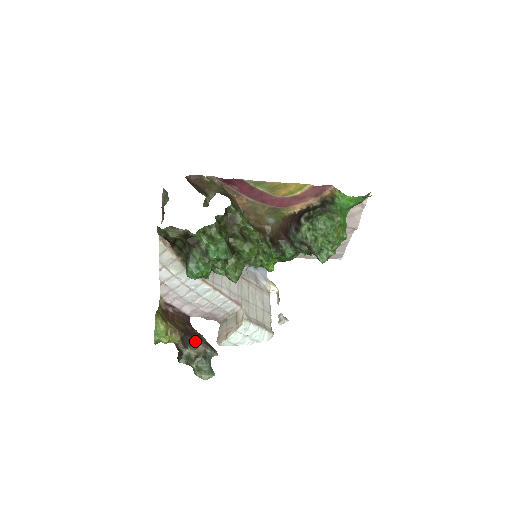
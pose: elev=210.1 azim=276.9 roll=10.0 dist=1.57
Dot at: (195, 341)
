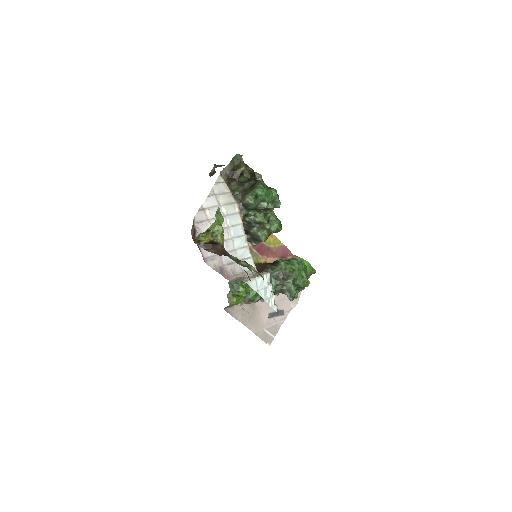
Dot at: occluded
